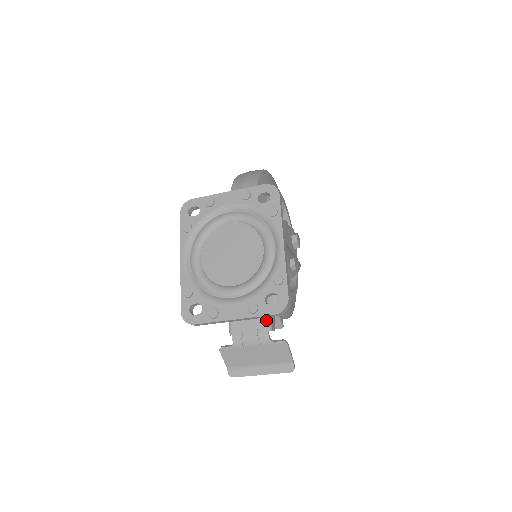
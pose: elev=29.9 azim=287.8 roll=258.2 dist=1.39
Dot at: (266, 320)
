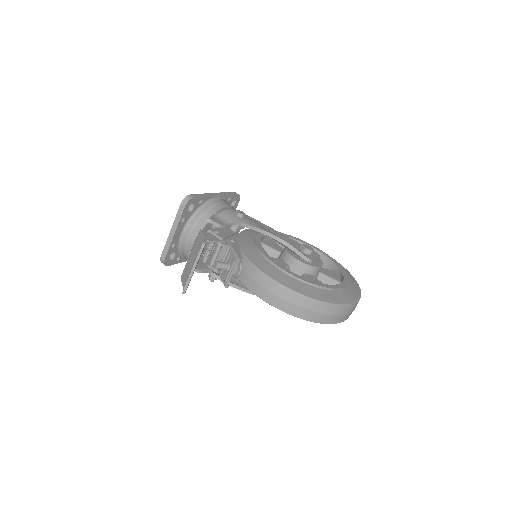
Dot at: occluded
